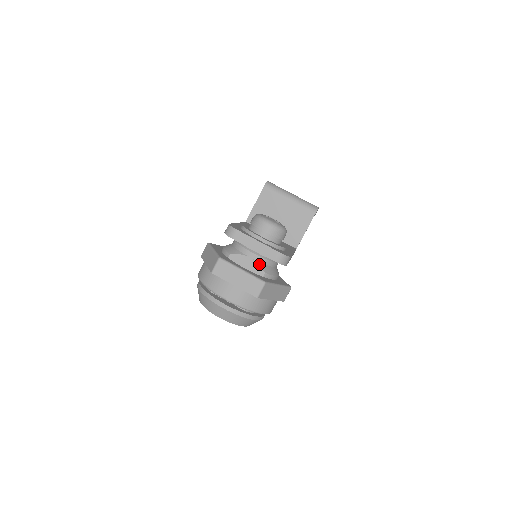
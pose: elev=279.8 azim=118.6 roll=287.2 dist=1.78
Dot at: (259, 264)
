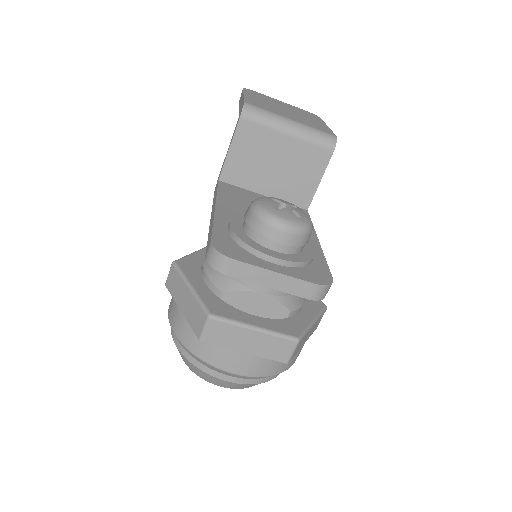
Dot at: (278, 300)
